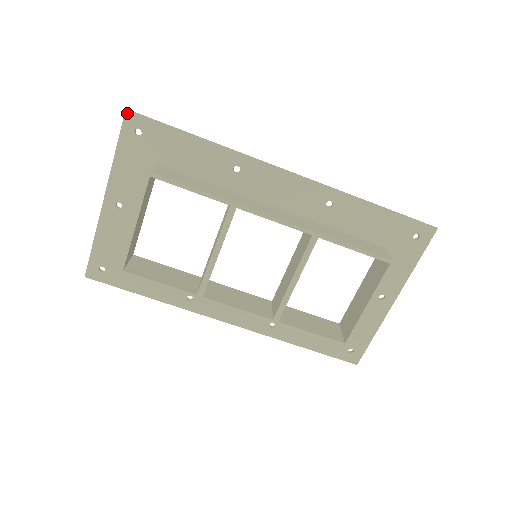
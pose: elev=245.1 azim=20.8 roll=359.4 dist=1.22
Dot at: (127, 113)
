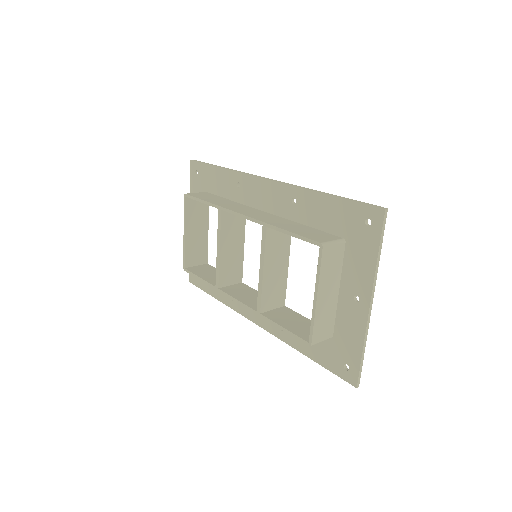
Dot at: (191, 162)
